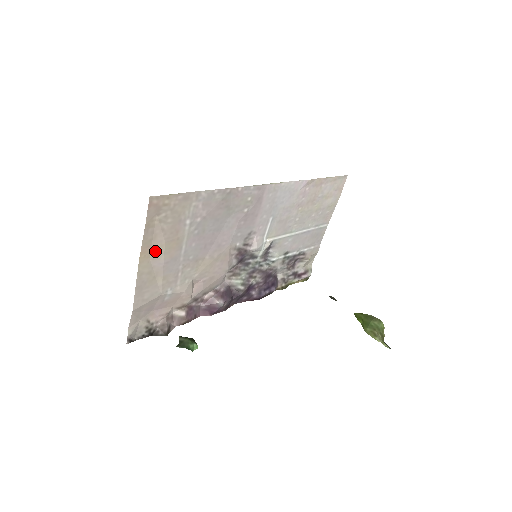
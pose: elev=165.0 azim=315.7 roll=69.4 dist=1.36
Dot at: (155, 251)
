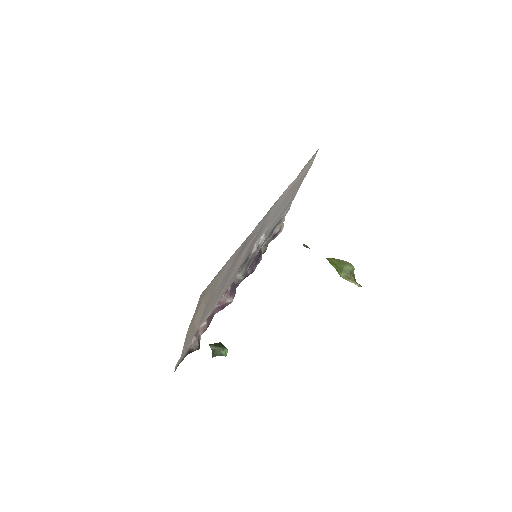
Dot at: (198, 315)
